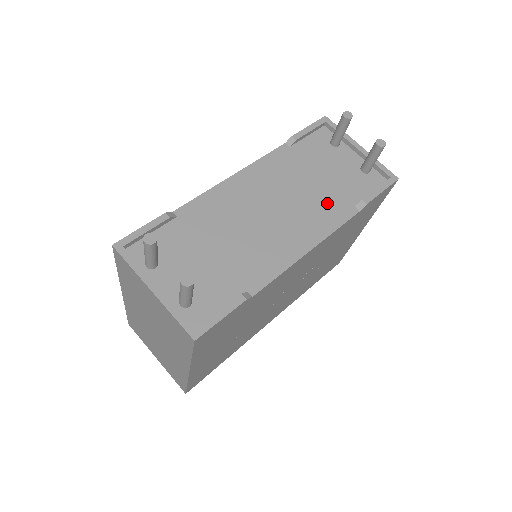
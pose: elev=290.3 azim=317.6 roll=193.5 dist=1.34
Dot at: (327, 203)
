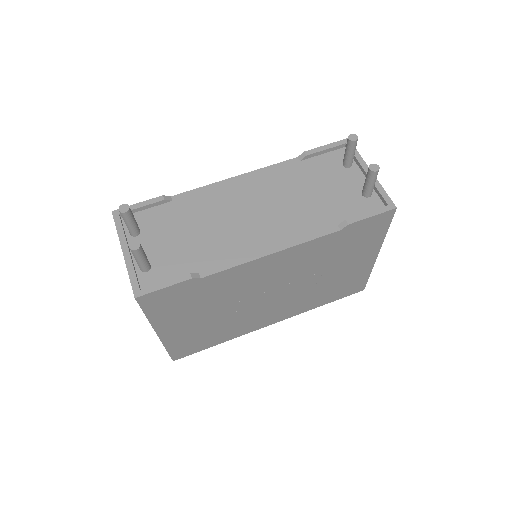
Dot at: (310, 216)
